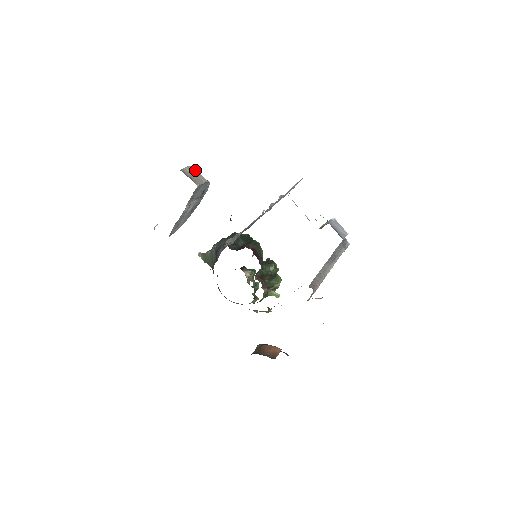
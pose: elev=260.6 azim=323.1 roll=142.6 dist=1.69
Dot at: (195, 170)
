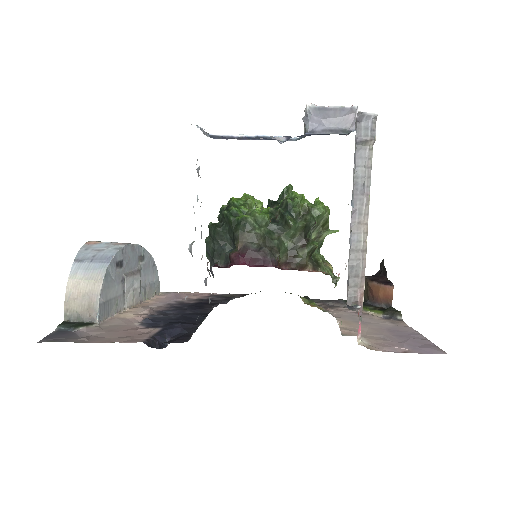
Dot at: (77, 283)
